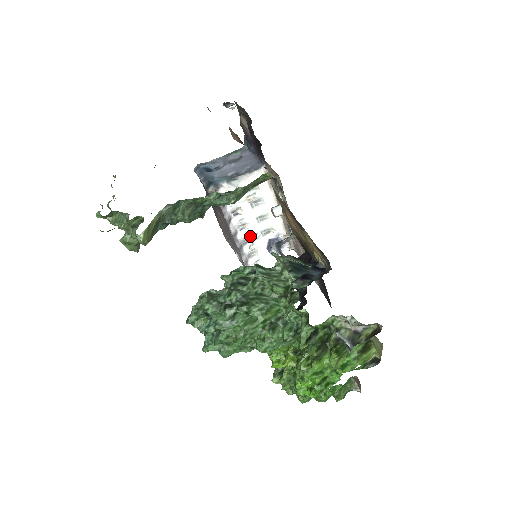
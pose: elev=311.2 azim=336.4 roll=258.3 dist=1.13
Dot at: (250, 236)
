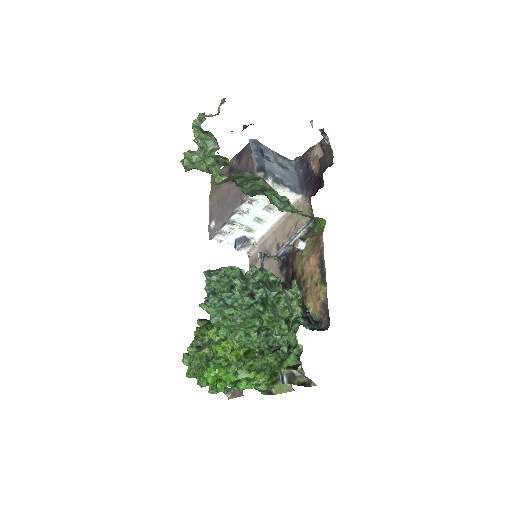
Dot at: (238, 222)
